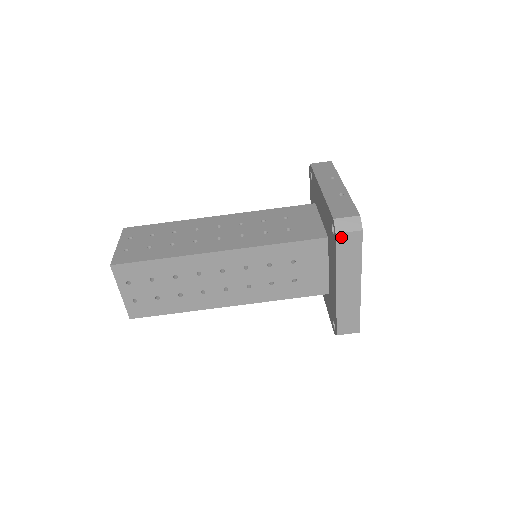
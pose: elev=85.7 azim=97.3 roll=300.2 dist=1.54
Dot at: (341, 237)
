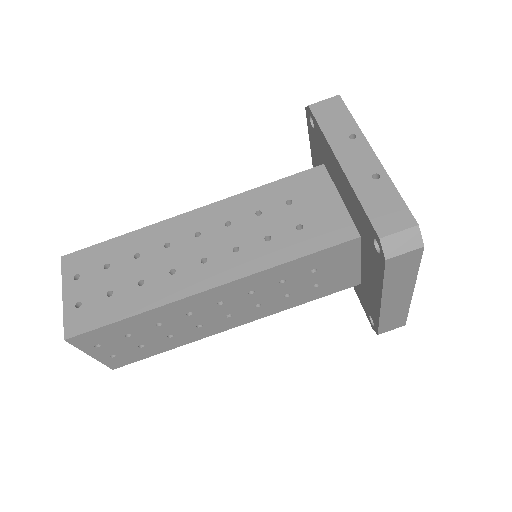
Dot at: (393, 261)
